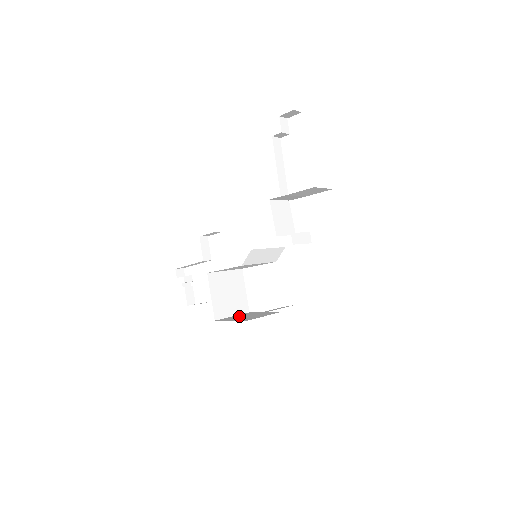
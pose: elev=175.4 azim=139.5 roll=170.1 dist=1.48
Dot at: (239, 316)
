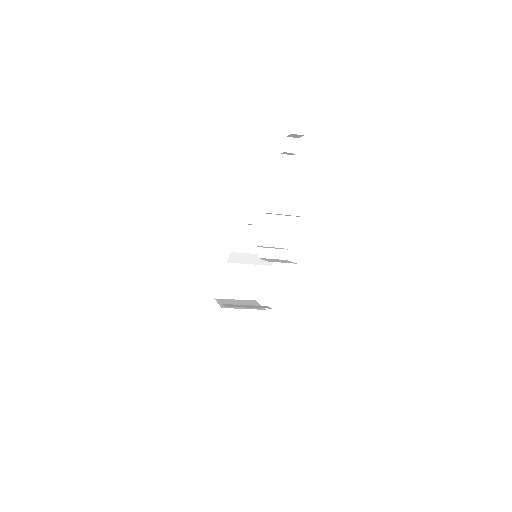
Dot at: (236, 301)
